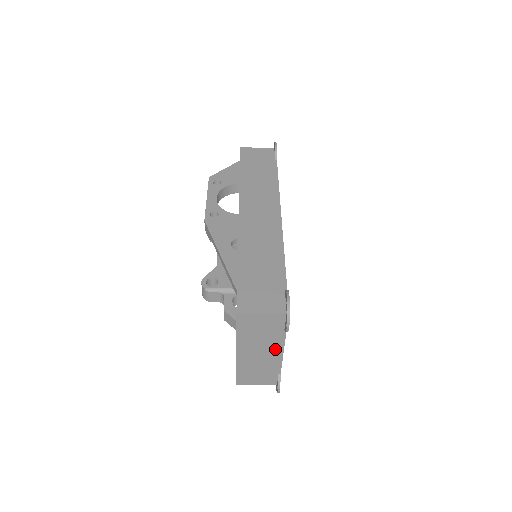
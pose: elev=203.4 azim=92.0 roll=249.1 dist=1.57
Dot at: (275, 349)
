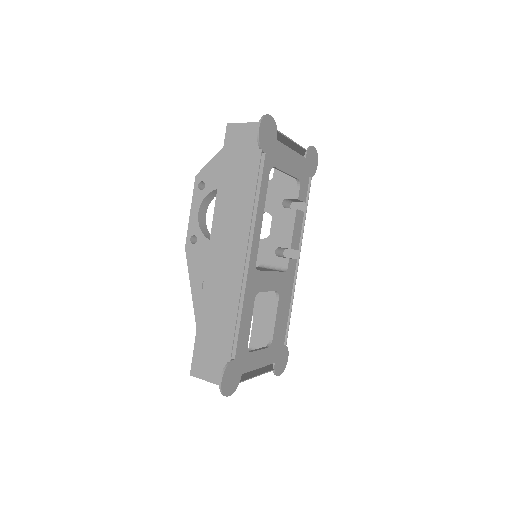
Dot at: (248, 375)
